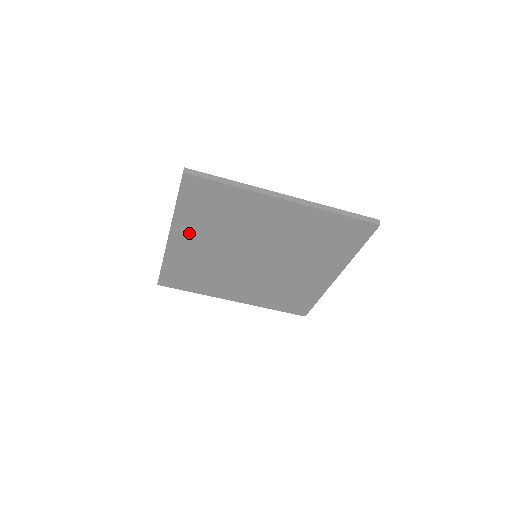
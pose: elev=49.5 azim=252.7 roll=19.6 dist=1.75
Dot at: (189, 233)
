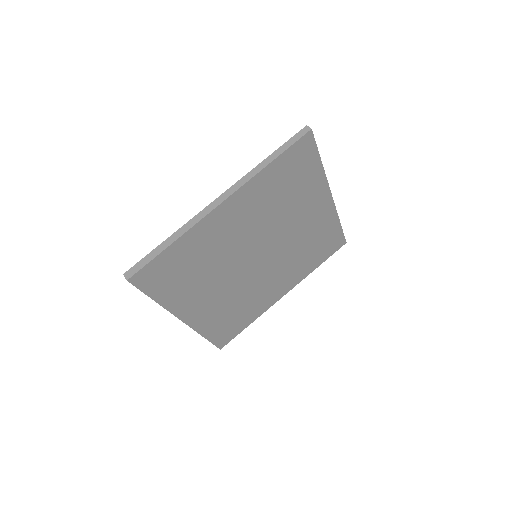
Dot at: (244, 205)
